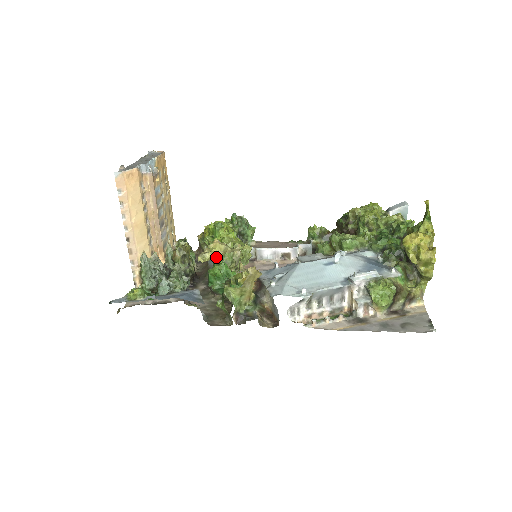
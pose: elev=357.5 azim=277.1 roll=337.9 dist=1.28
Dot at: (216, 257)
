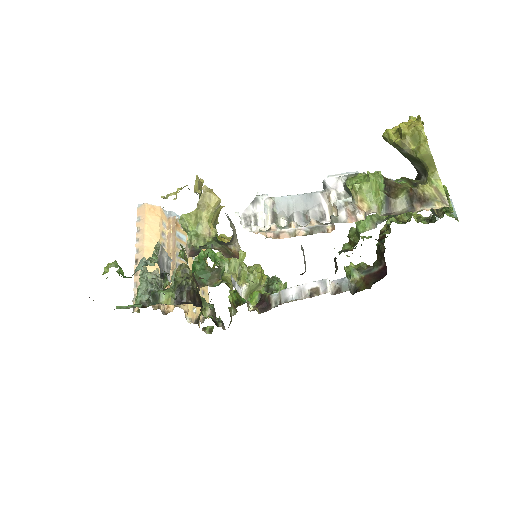
Dot at: occluded
